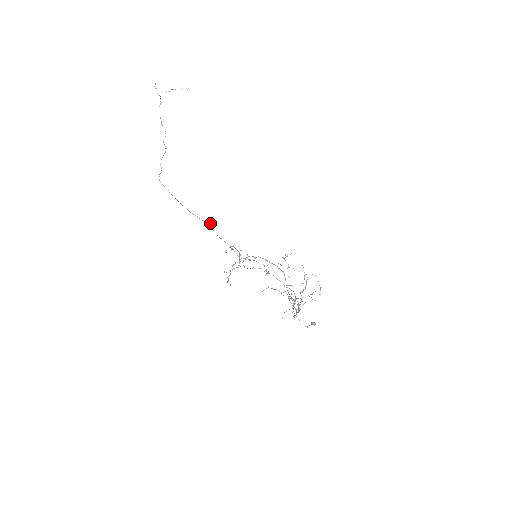
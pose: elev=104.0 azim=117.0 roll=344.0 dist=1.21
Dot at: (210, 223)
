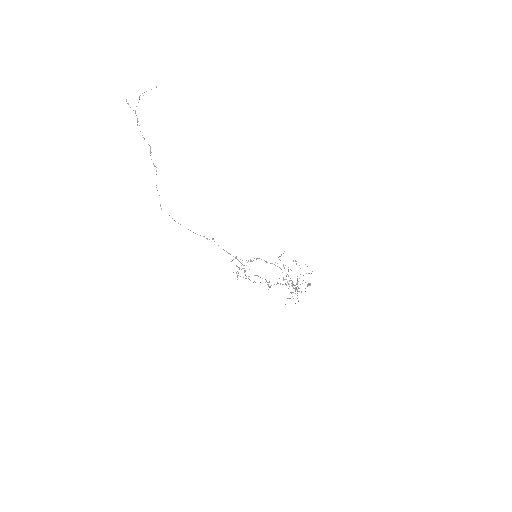
Dot at: (213, 239)
